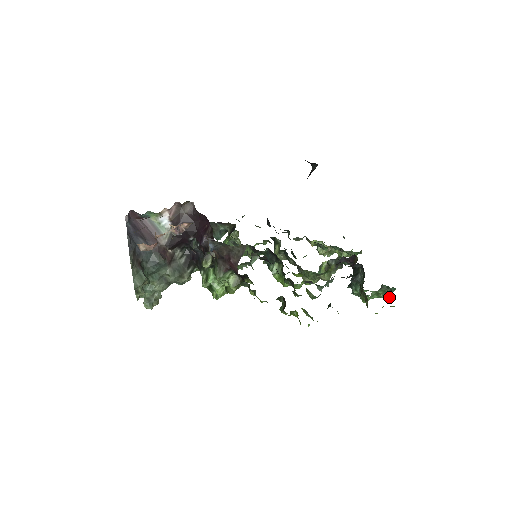
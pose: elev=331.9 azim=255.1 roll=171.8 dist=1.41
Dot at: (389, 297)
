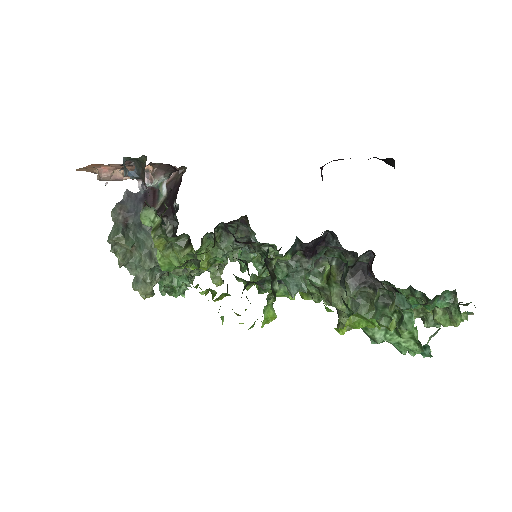
Dot at: (407, 329)
